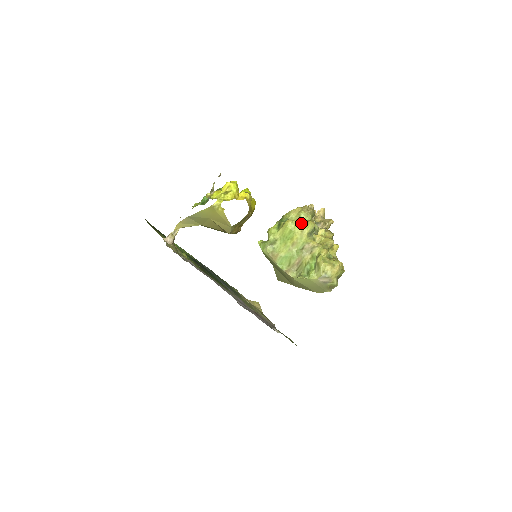
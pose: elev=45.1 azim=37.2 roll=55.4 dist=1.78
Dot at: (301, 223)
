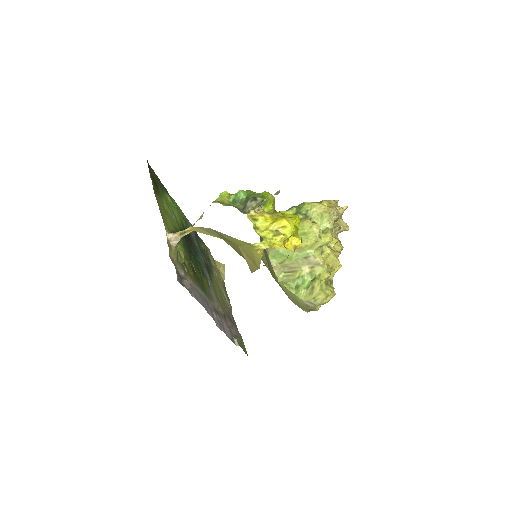
Dot at: (320, 232)
